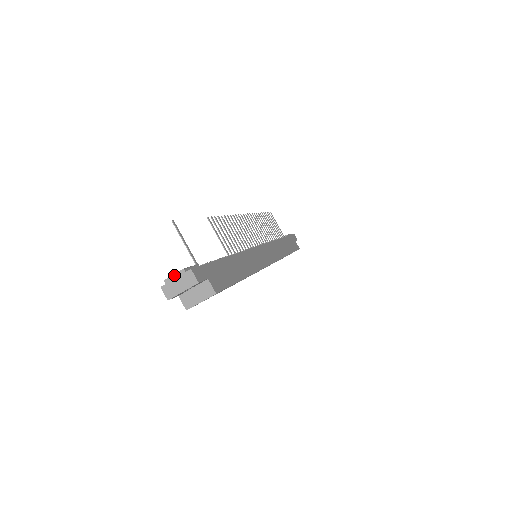
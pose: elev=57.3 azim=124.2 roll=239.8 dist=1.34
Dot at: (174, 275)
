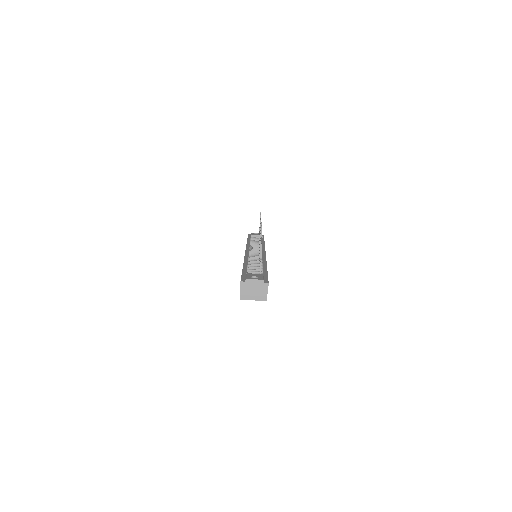
Dot at: (255, 280)
